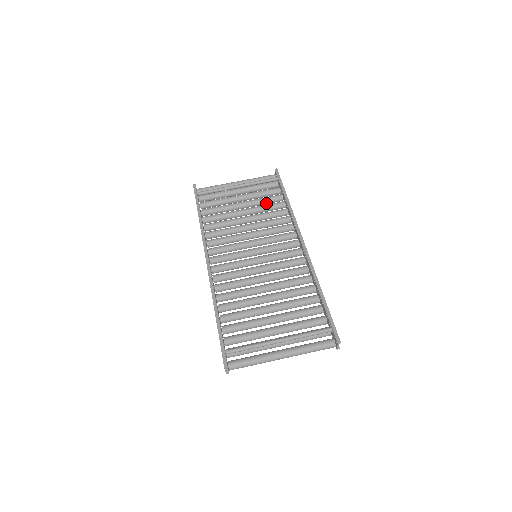
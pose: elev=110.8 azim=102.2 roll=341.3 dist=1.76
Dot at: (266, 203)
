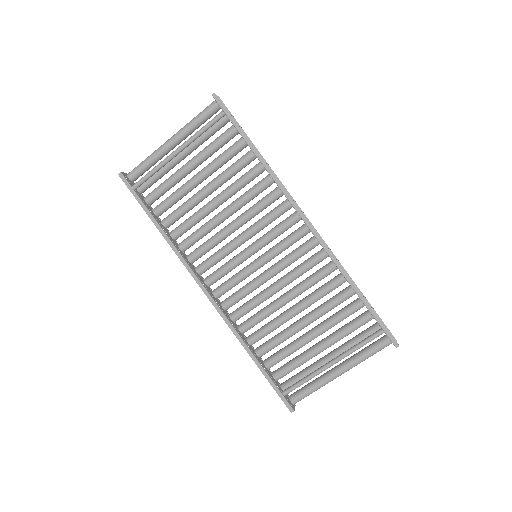
Dot at: occluded
